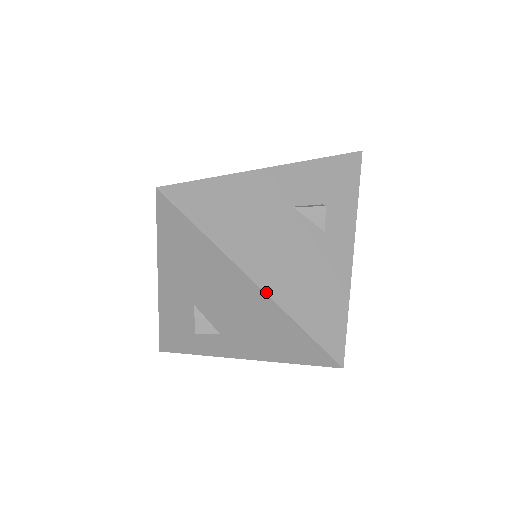
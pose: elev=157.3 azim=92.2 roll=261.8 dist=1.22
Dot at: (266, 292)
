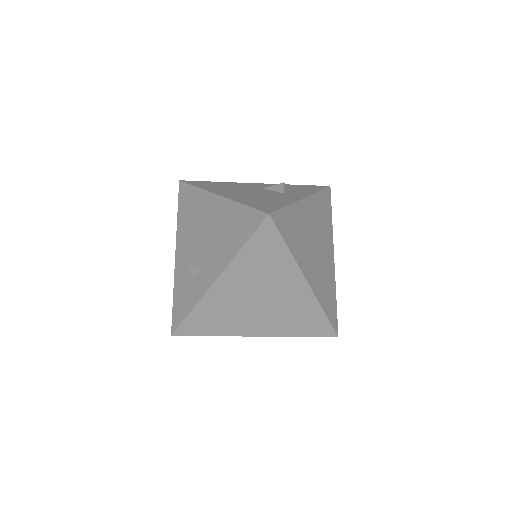
Dot at: (224, 197)
